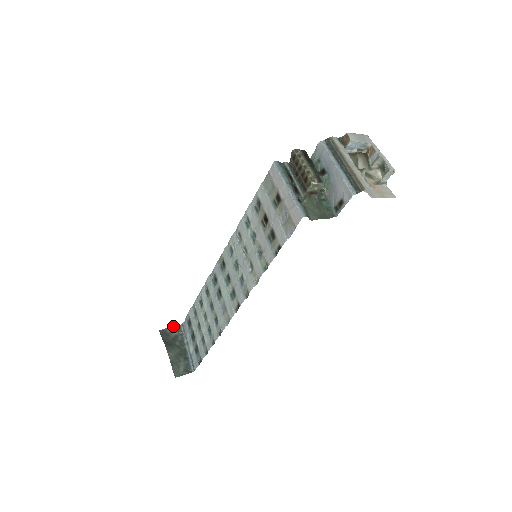
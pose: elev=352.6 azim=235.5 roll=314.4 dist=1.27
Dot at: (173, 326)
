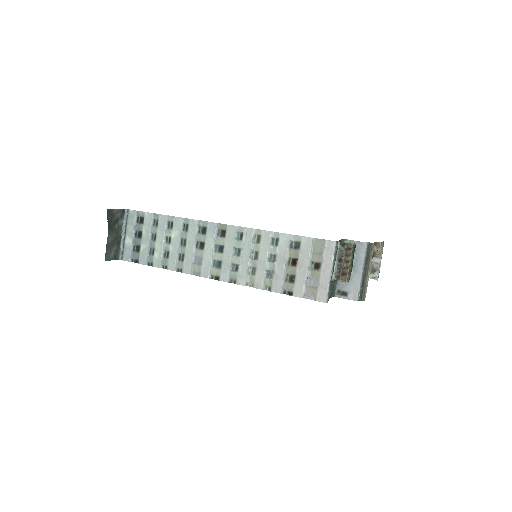
Dot at: occluded
